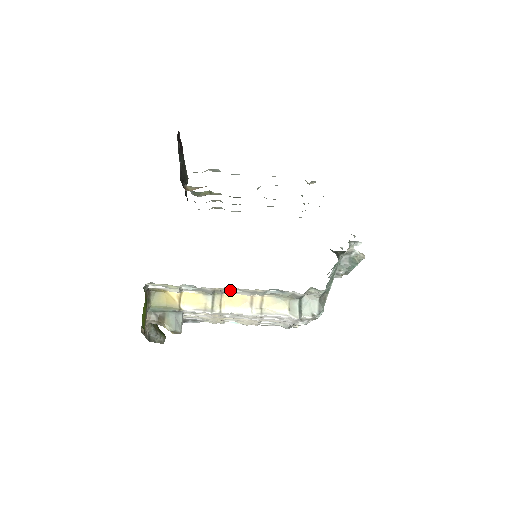
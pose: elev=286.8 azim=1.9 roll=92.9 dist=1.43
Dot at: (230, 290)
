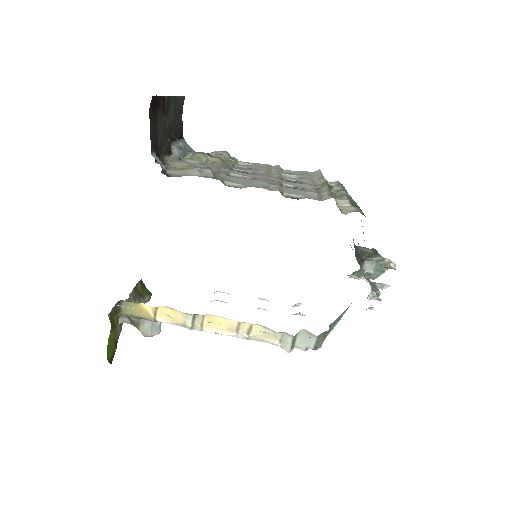
Dot at: occluded
